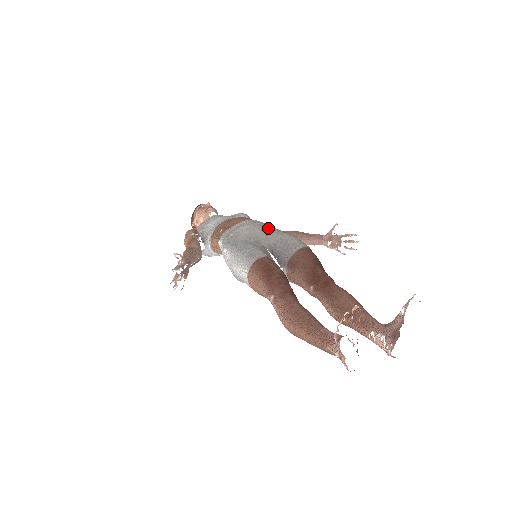
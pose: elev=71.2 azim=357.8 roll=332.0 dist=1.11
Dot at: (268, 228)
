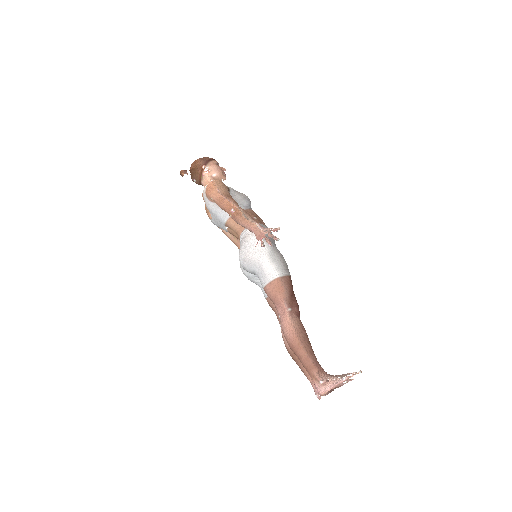
Dot at: occluded
